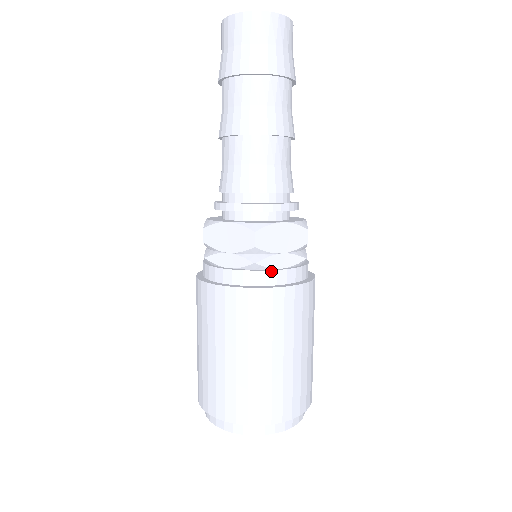
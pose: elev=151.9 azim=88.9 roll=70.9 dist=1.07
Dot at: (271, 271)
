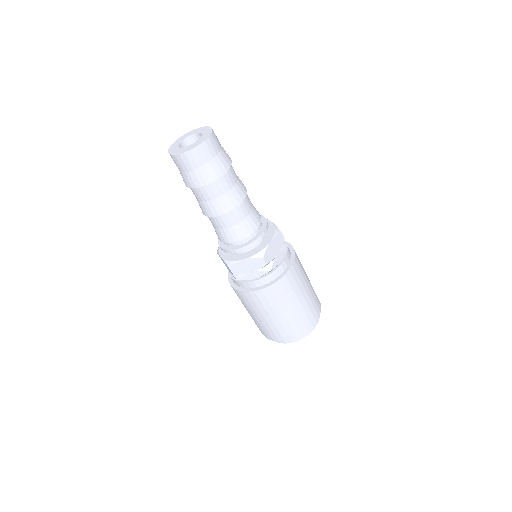
Dot at: (279, 267)
